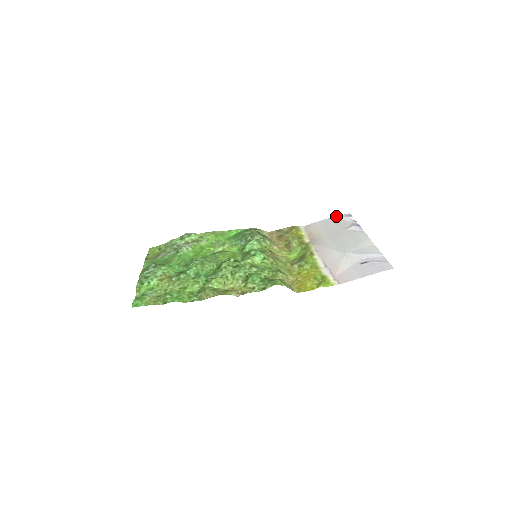
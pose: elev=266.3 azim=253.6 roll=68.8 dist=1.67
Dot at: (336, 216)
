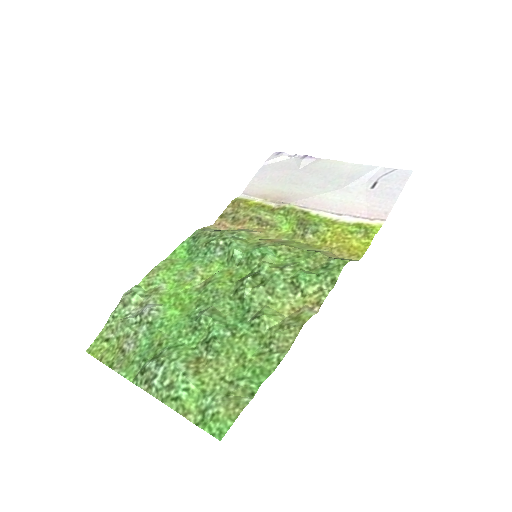
Dot at: (265, 162)
